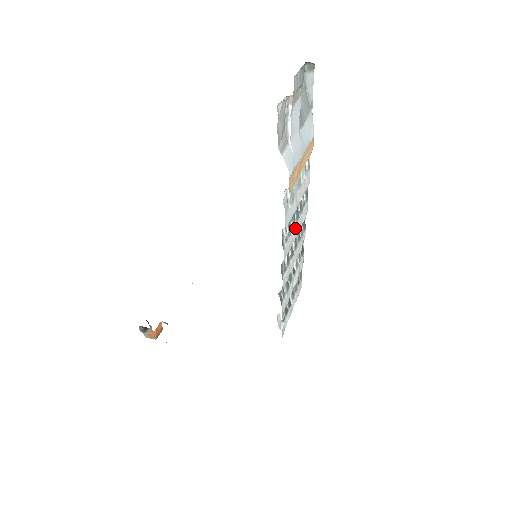
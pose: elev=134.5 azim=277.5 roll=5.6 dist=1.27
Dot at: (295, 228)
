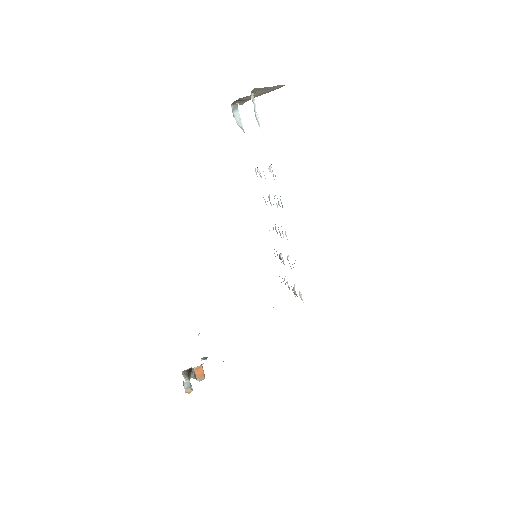
Dot at: occluded
